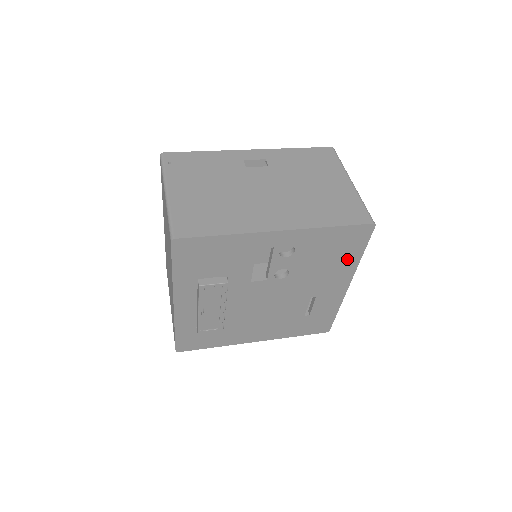
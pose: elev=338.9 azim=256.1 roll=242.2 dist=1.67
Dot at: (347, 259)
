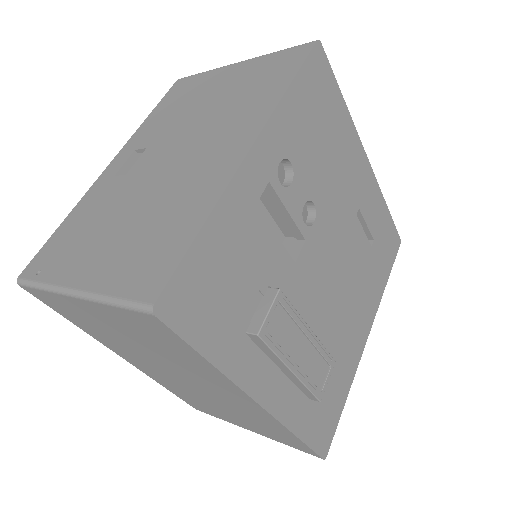
Dot at: (338, 122)
